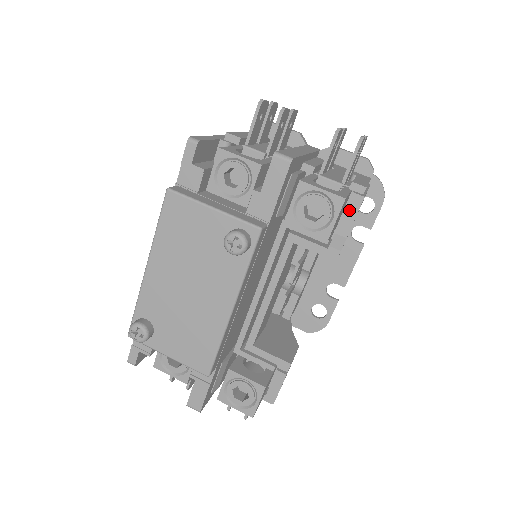
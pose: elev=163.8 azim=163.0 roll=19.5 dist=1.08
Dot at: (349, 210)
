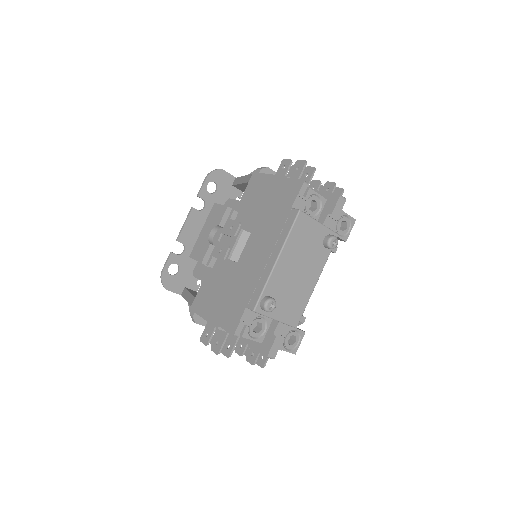
Dot at: occluded
